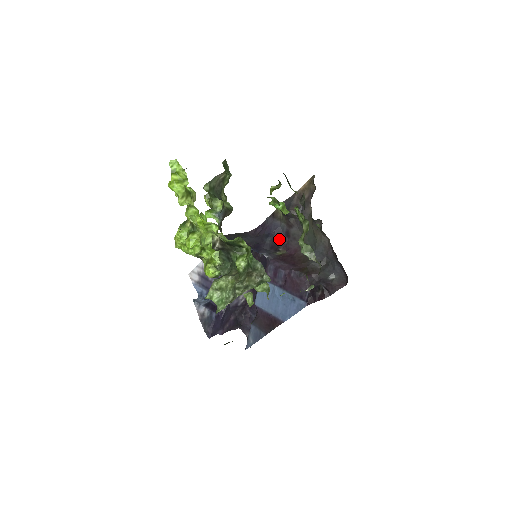
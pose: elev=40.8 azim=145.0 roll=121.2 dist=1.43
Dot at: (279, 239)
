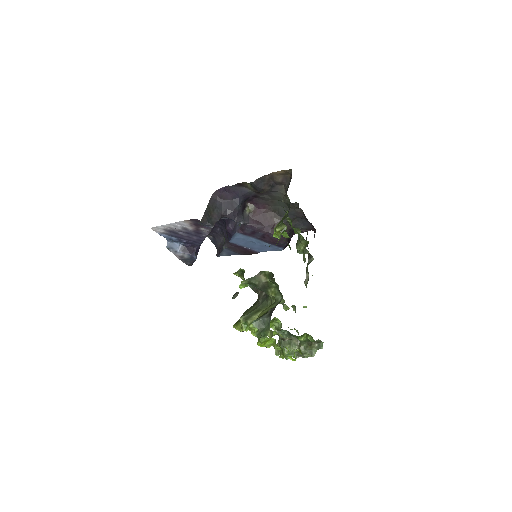
Dot at: (247, 200)
